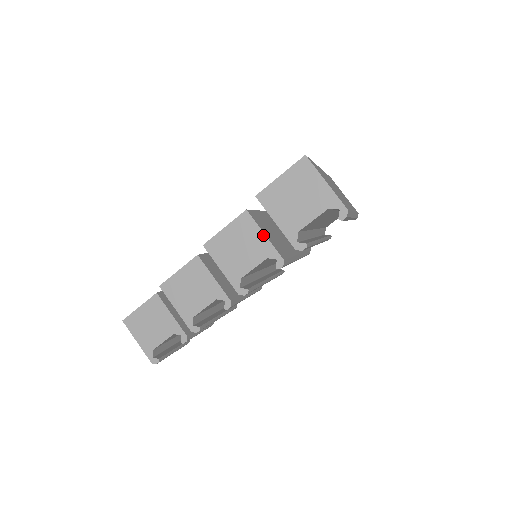
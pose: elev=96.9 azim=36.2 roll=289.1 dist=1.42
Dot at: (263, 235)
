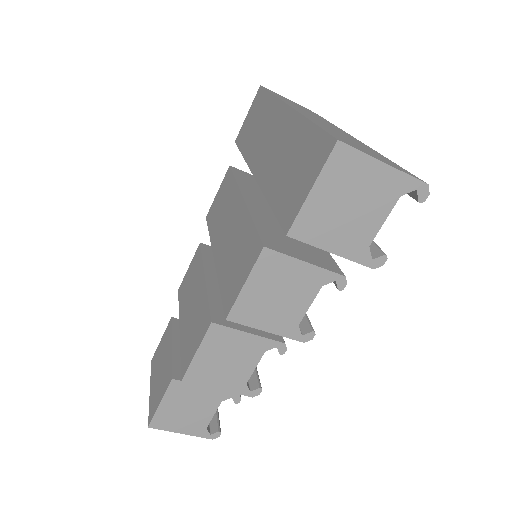
Dot at: (304, 264)
